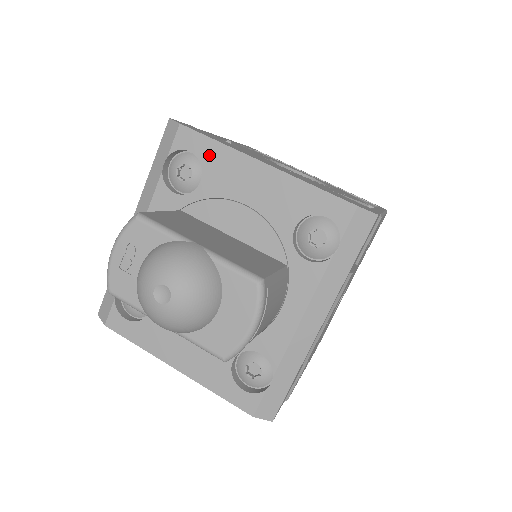
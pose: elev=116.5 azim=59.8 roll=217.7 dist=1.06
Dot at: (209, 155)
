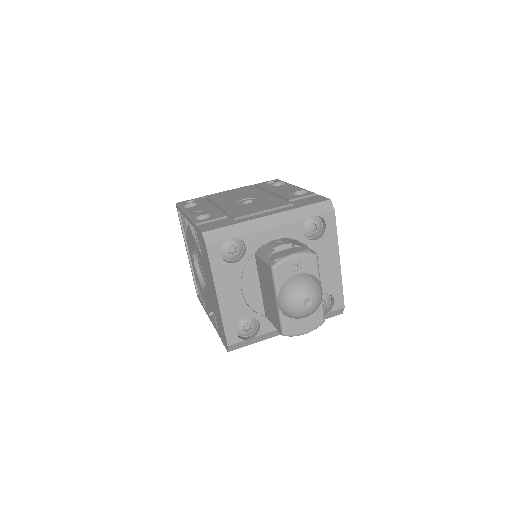
Dot at: (329, 235)
